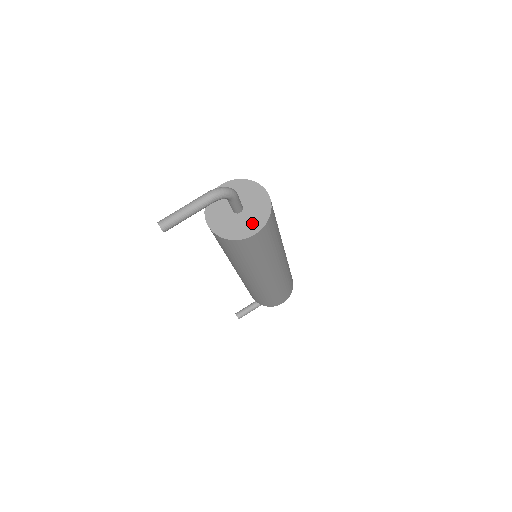
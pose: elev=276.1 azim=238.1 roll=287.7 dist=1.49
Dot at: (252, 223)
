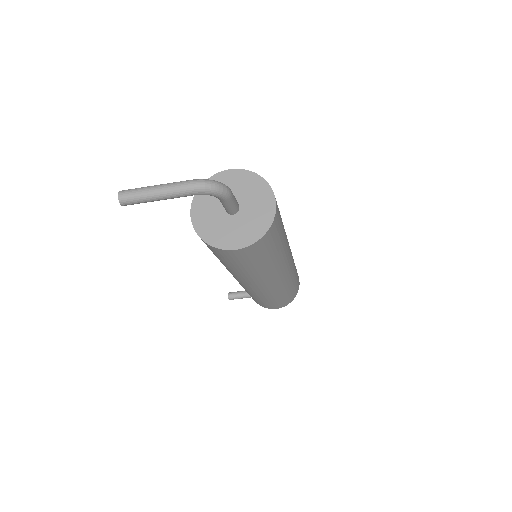
Dot at: (240, 234)
